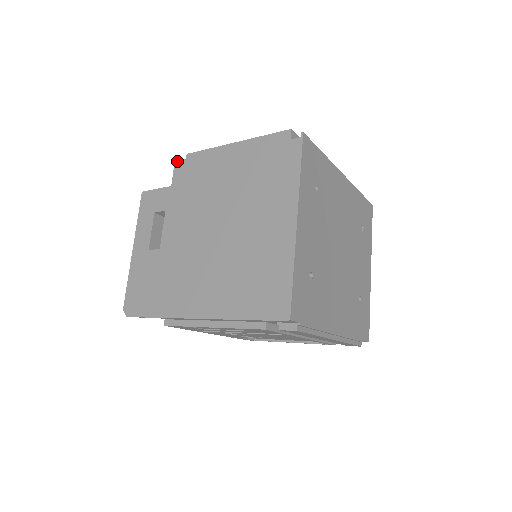
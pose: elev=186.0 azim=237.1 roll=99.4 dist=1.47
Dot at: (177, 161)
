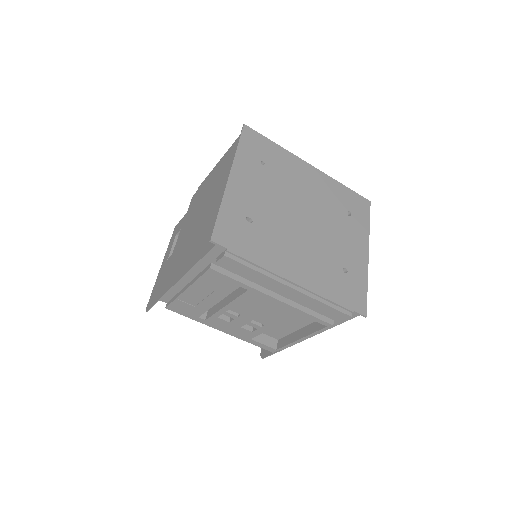
Dot at: (193, 195)
